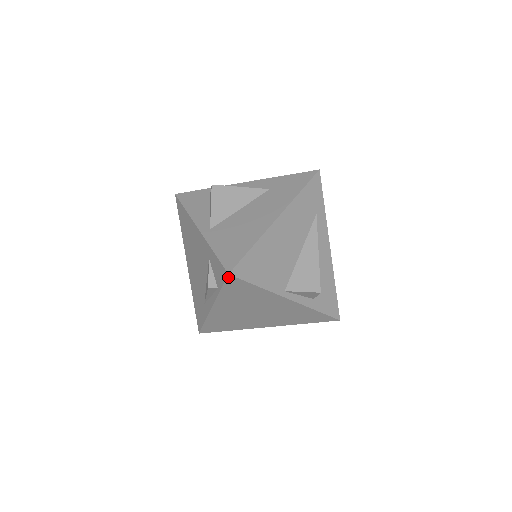
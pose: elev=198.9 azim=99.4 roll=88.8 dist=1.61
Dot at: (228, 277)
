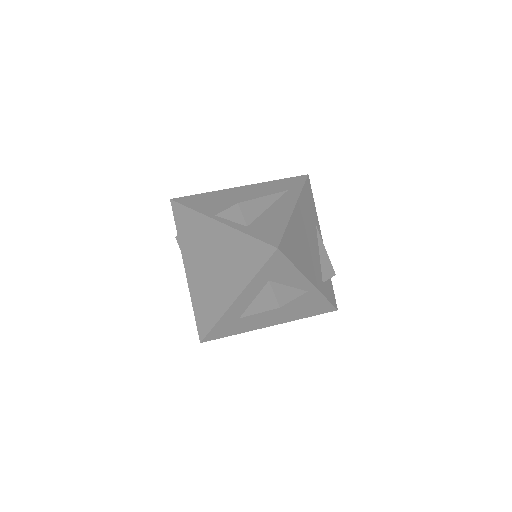
Dot at: (172, 204)
